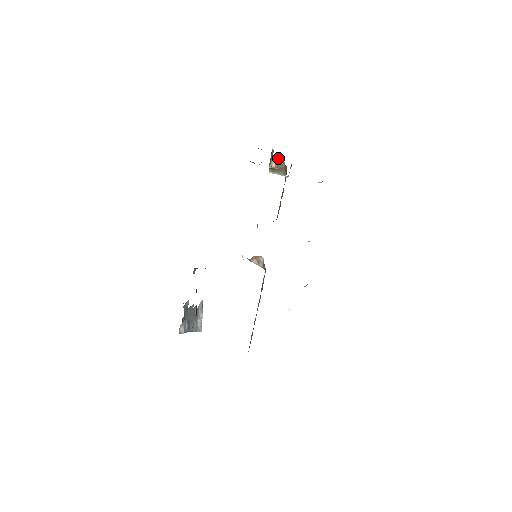
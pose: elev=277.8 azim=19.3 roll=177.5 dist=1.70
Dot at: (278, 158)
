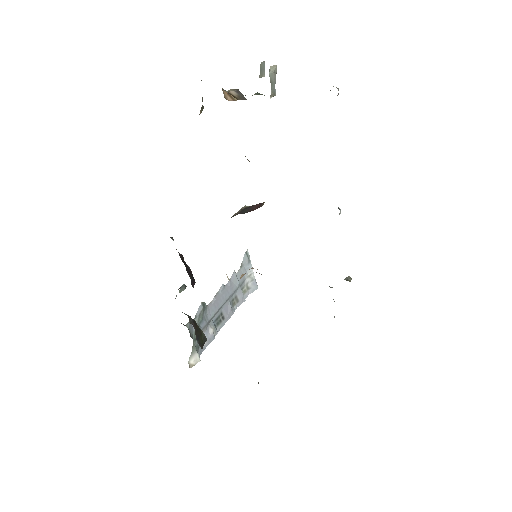
Dot at: occluded
